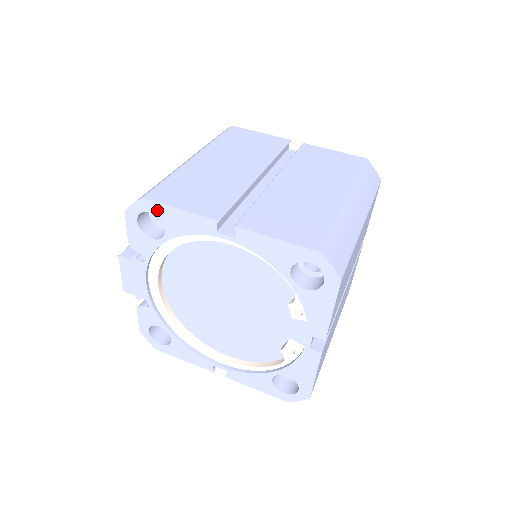
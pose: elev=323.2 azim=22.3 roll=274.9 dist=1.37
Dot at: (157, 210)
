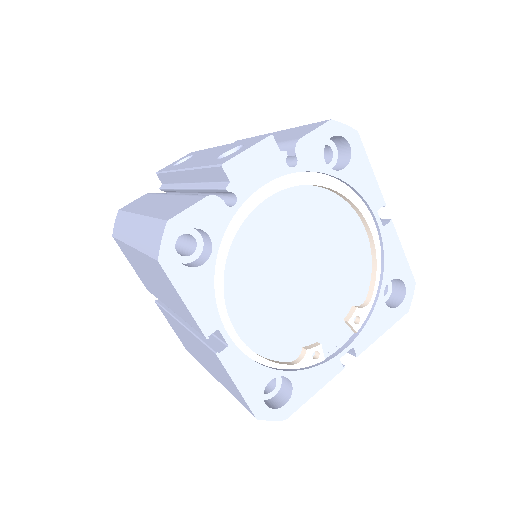
Dot at: (357, 151)
